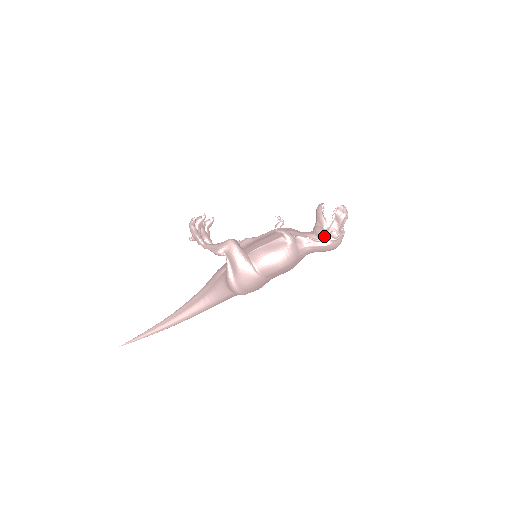
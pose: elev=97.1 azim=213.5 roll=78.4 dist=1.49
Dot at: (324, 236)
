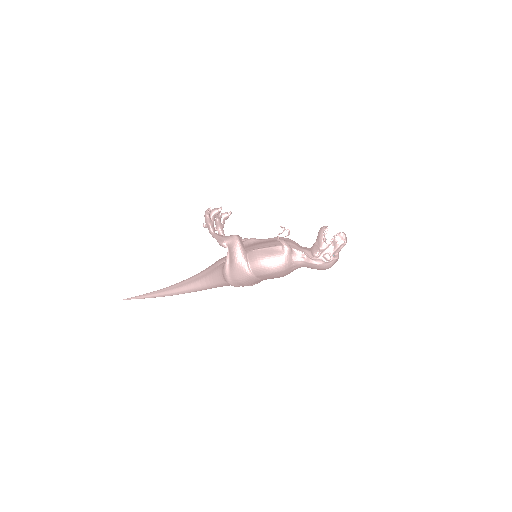
Dot at: (318, 255)
